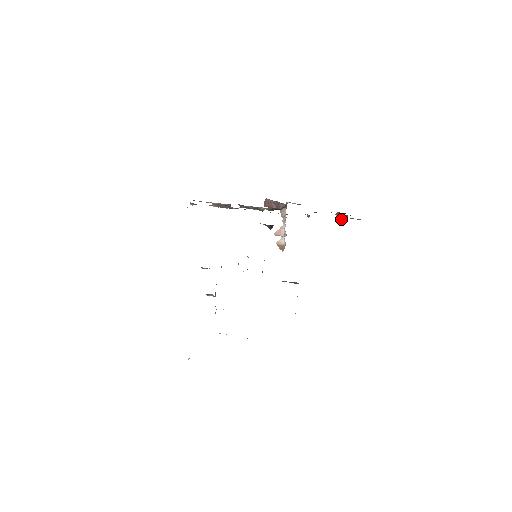
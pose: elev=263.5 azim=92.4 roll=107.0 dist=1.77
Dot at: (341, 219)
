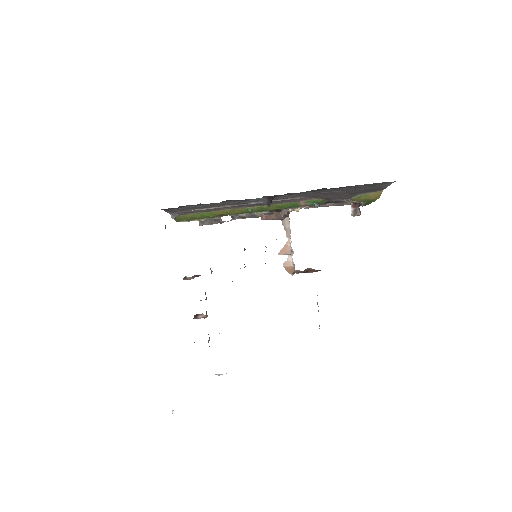
Dot at: (358, 211)
